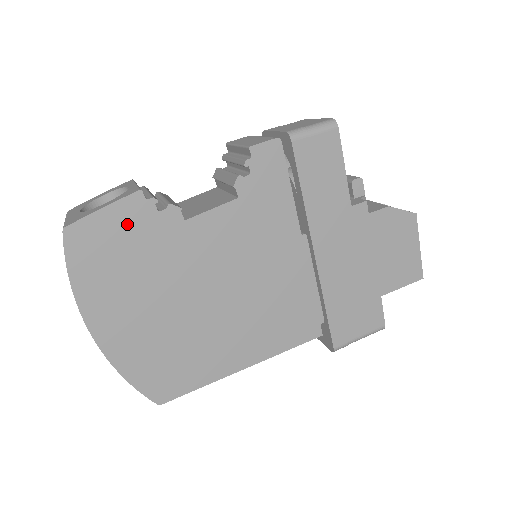
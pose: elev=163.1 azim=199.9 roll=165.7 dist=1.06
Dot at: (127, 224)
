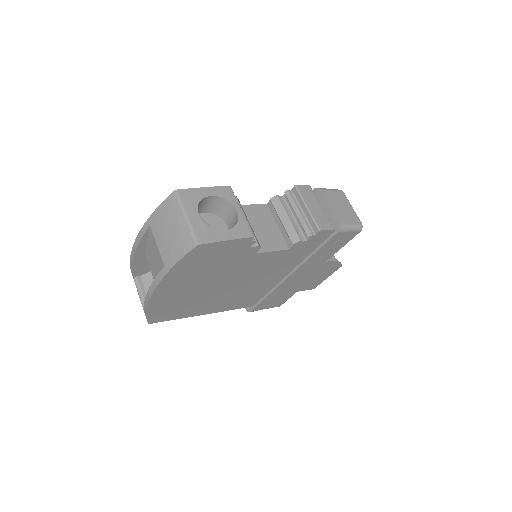
Dot at: (230, 249)
